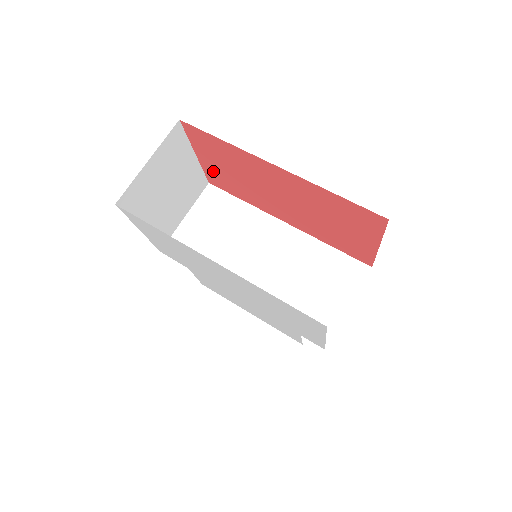
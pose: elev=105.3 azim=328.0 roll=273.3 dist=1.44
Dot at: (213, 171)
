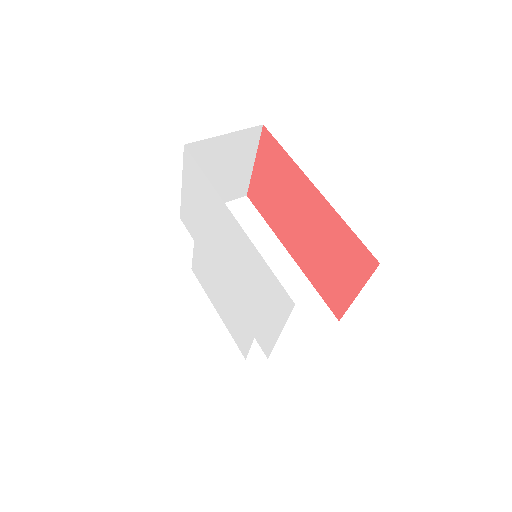
Dot at: (259, 183)
